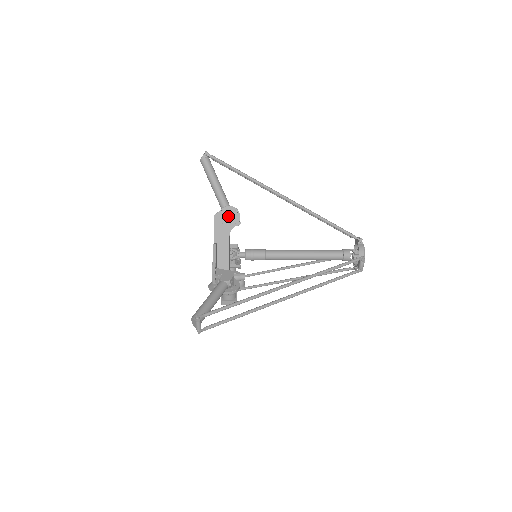
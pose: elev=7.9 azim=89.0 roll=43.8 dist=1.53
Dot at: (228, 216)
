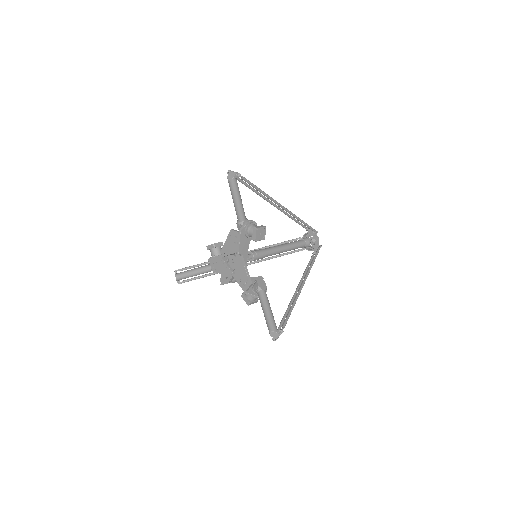
Dot at: occluded
